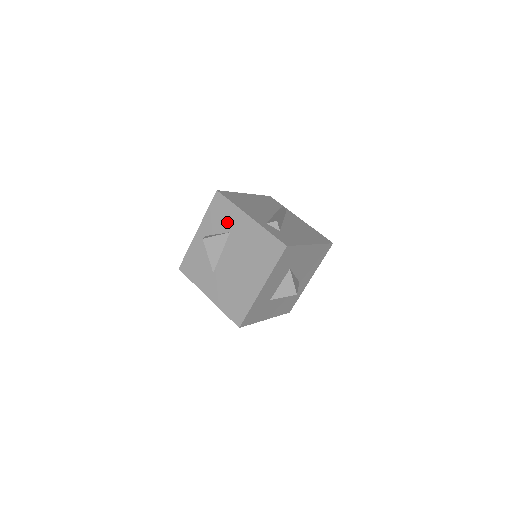
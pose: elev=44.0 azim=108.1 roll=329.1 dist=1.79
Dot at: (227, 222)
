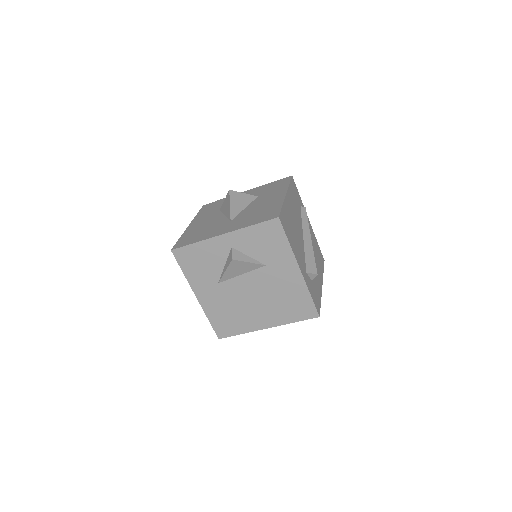
Dot at: (269, 255)
